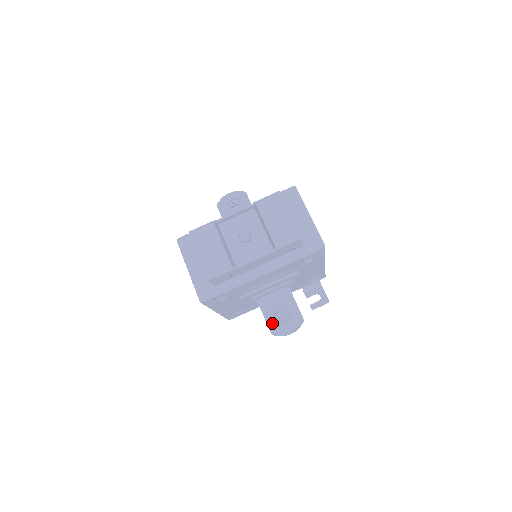
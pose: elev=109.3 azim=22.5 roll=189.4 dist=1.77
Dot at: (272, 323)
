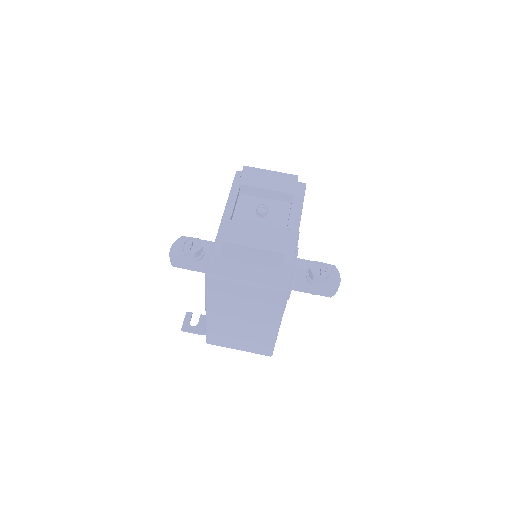
Dot at: (322, 289)
